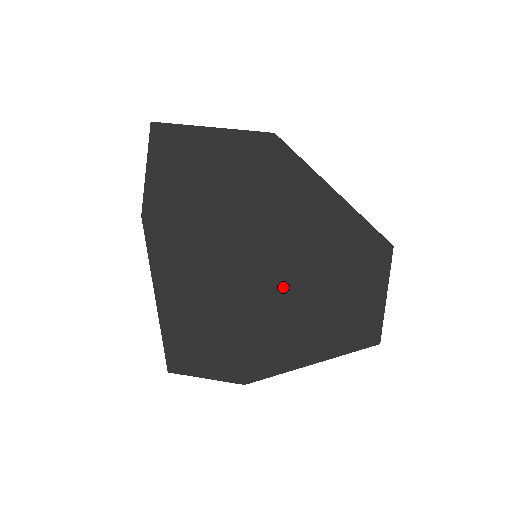
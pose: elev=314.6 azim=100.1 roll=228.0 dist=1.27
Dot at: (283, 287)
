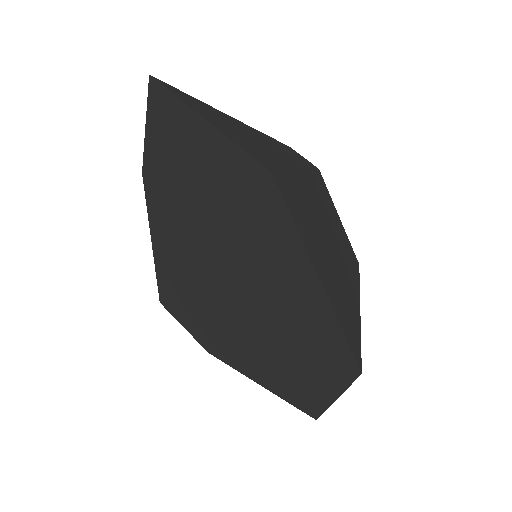
Dot at: (248, 319)
